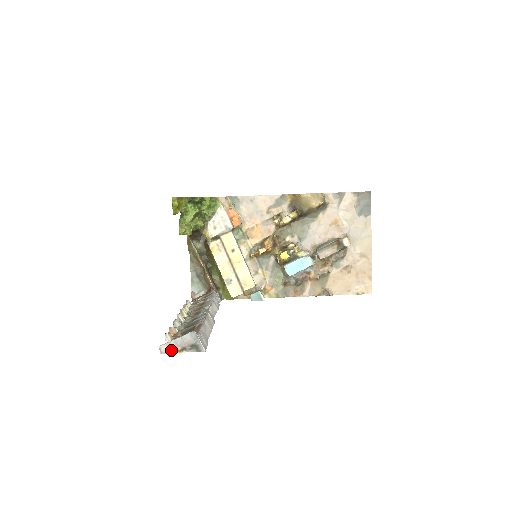
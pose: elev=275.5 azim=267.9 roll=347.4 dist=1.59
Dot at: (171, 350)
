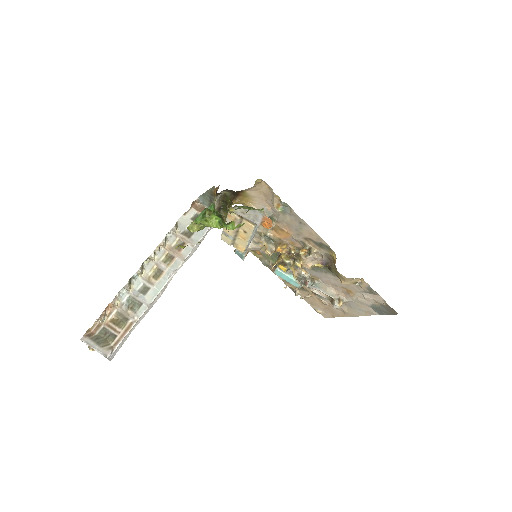
Dot at: (88, 345)
